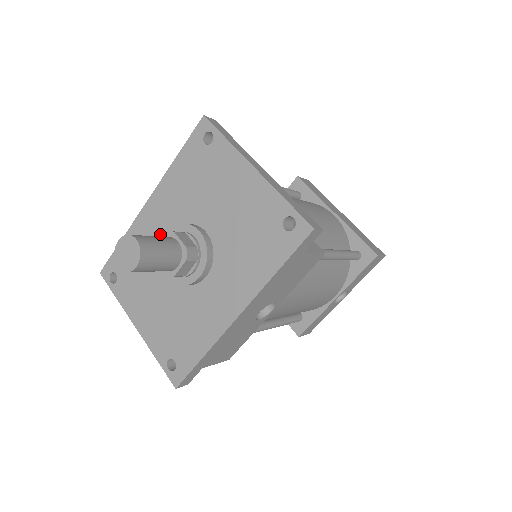
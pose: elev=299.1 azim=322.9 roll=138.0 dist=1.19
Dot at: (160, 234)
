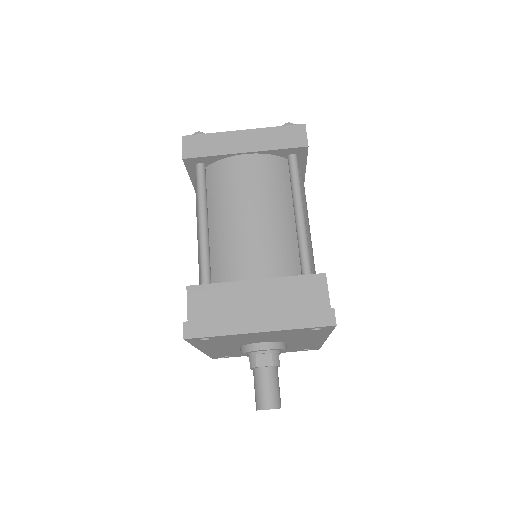
Dot at: occluded
